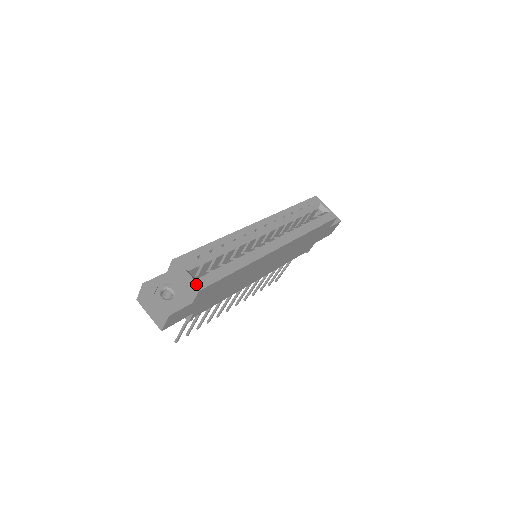
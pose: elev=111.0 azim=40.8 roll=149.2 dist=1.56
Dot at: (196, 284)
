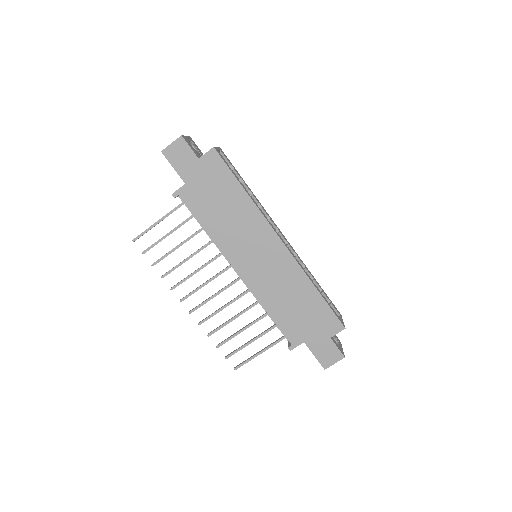
Dot at: (216, 149)
